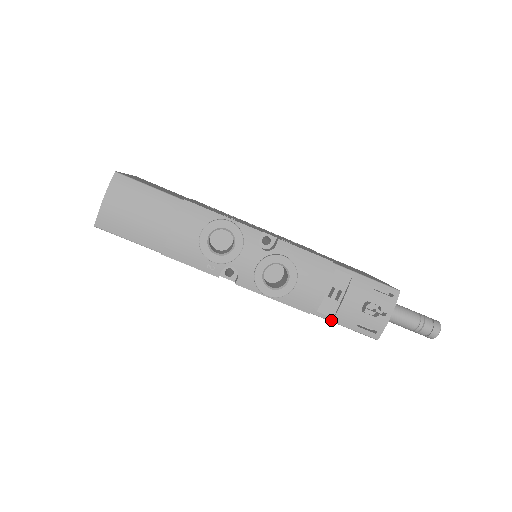
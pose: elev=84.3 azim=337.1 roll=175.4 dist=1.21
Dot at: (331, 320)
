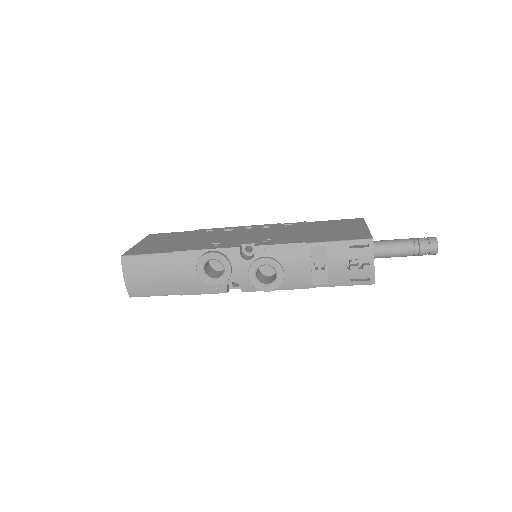
Dot at: (328, 286)
